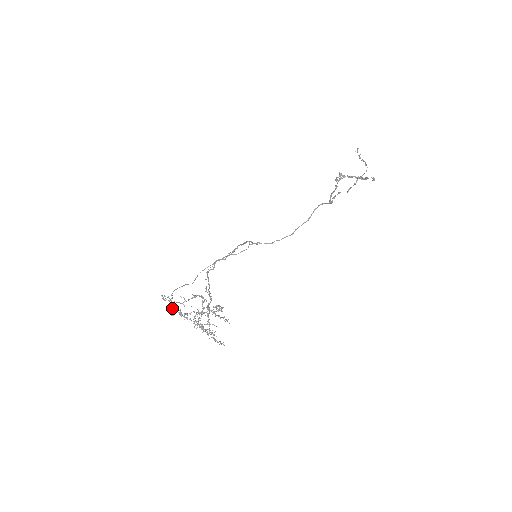
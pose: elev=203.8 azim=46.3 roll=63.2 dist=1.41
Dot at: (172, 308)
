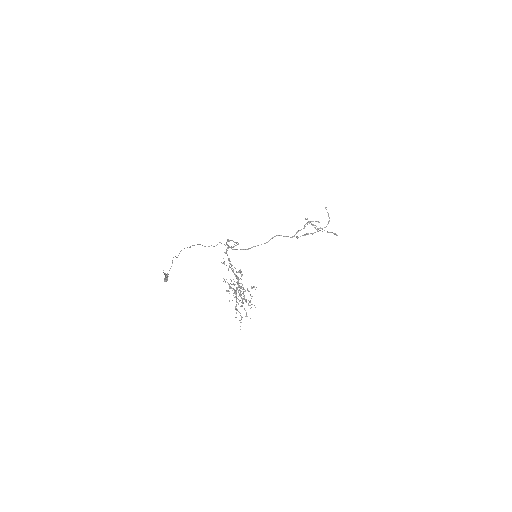
Dot at: (168, 274)
